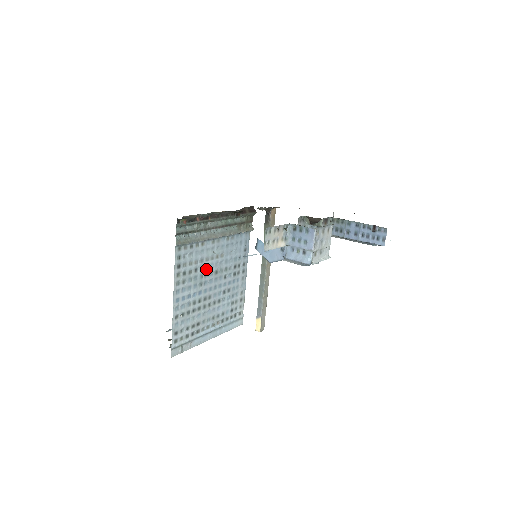
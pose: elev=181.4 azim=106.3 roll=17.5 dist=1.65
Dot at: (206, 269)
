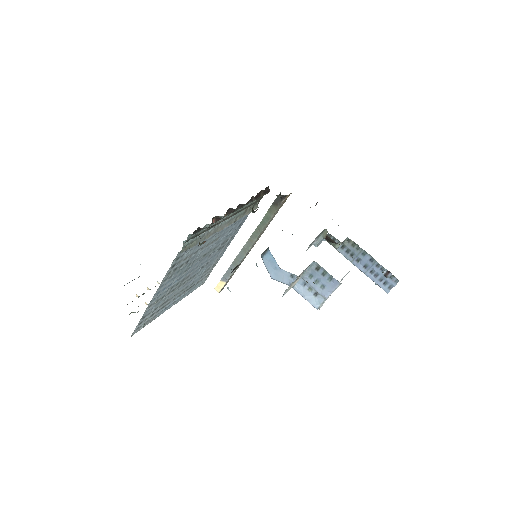
Dot at: (197, 256)
